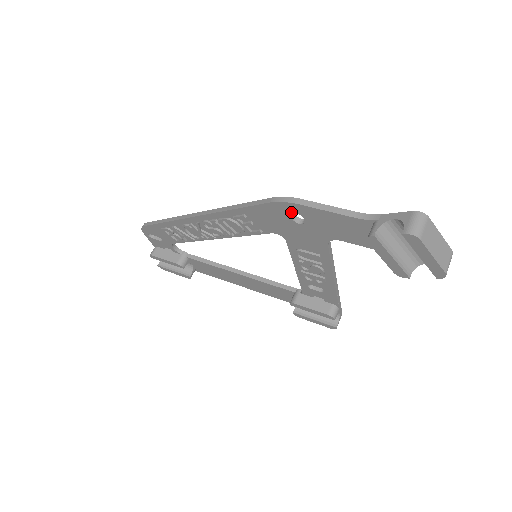
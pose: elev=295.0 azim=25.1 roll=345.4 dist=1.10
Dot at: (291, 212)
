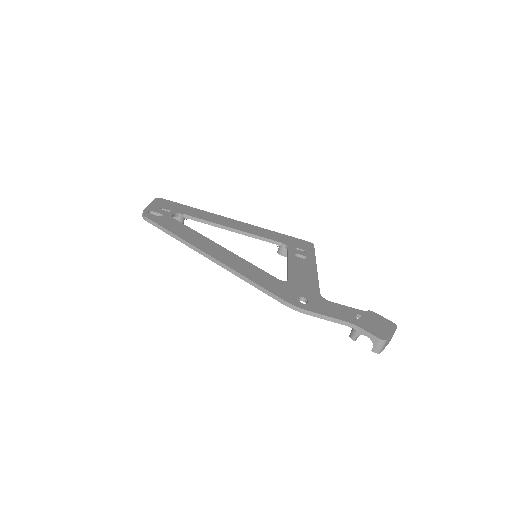
Dot at: occluded
